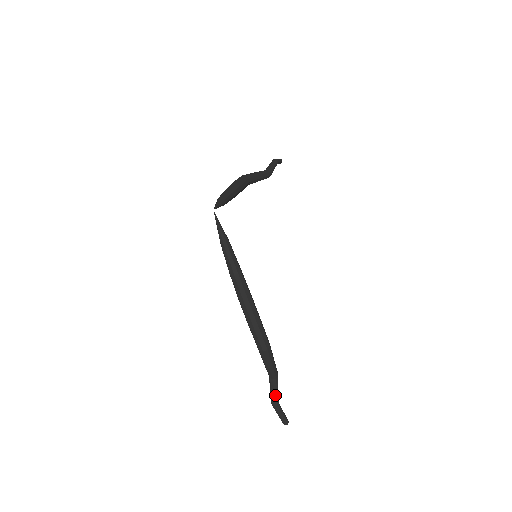
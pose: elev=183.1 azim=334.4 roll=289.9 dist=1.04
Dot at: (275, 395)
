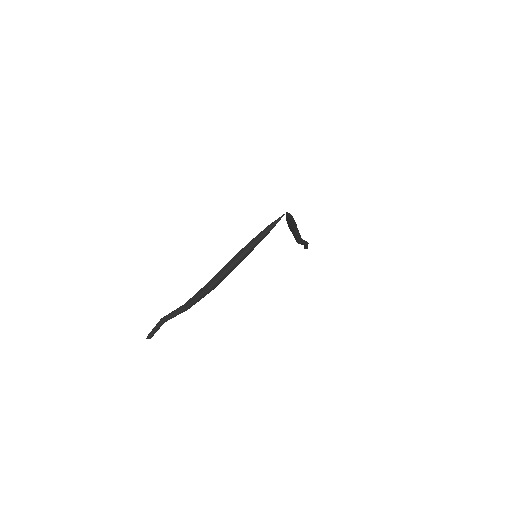
Dot at: (171, 316)
